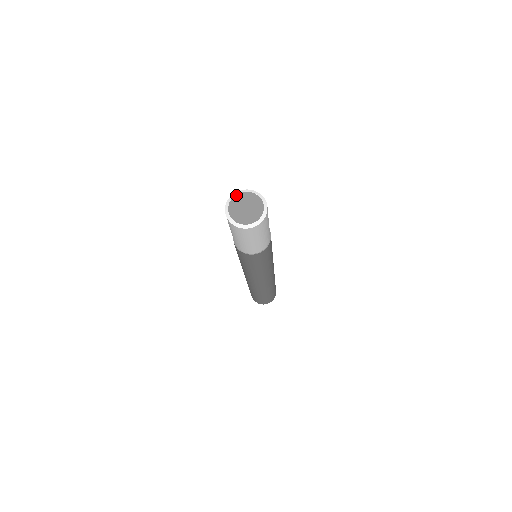
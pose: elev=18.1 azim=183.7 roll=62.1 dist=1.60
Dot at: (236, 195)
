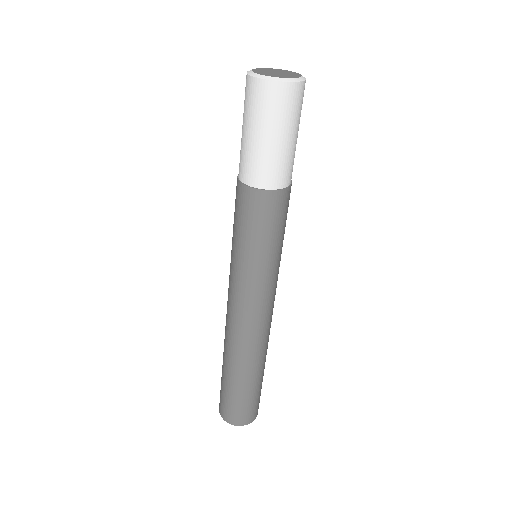
Dot at: (254, 69)
